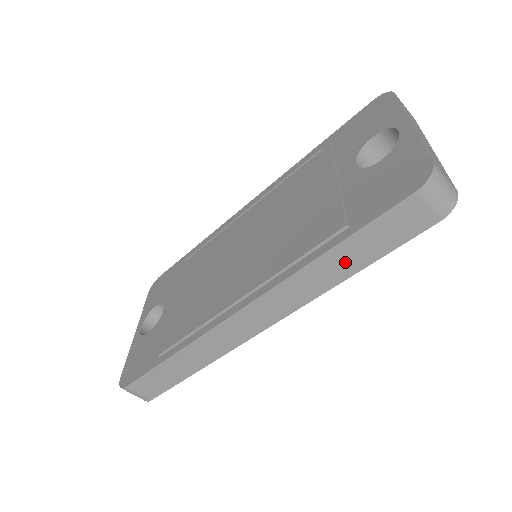
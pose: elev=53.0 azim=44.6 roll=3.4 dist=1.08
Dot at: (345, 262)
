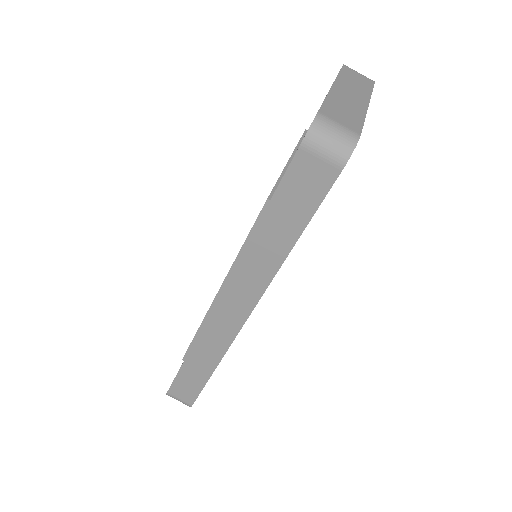
Dot at: (278, 235)
